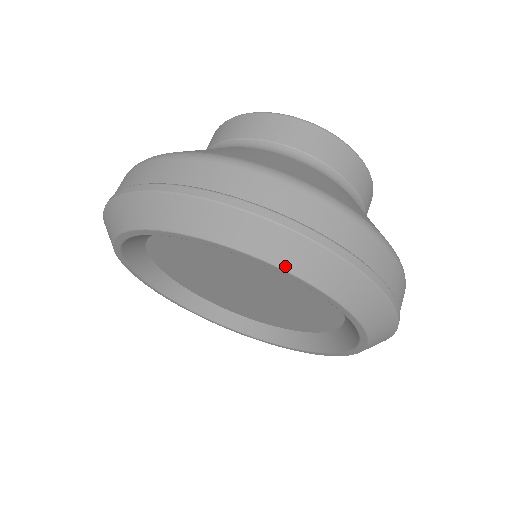
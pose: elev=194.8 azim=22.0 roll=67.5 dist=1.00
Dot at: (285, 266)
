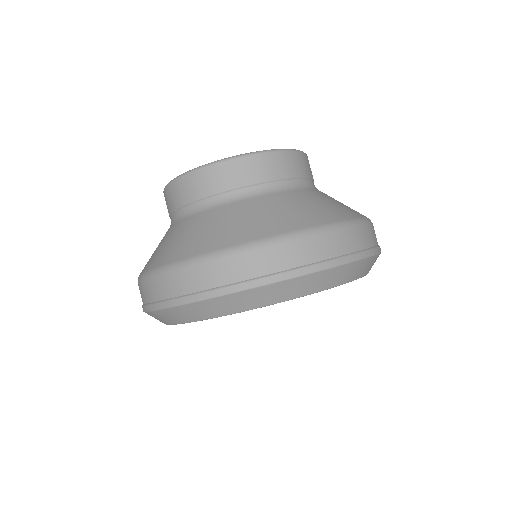
Dot at: (263, 305)
